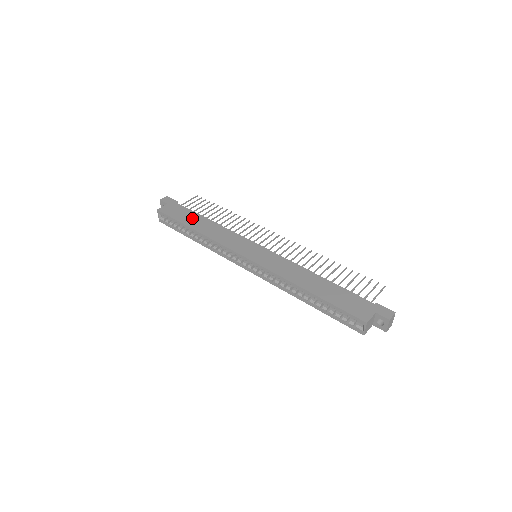
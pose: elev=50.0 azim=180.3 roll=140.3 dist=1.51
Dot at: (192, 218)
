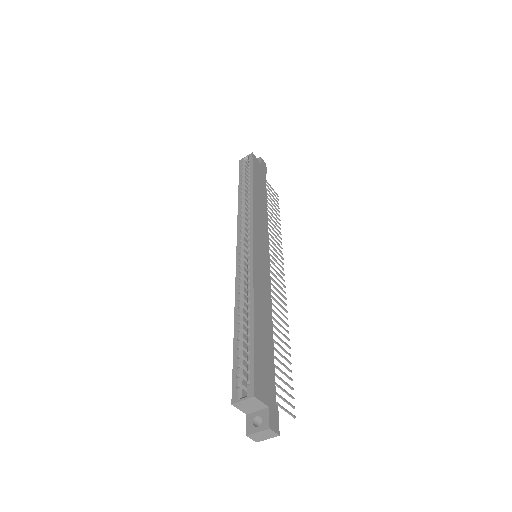
Dot at: (261, 186)
